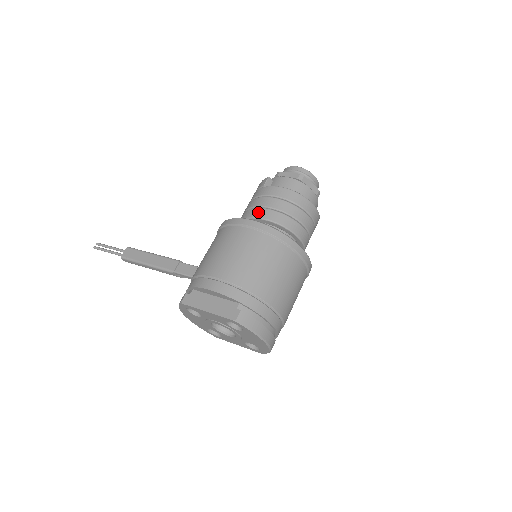
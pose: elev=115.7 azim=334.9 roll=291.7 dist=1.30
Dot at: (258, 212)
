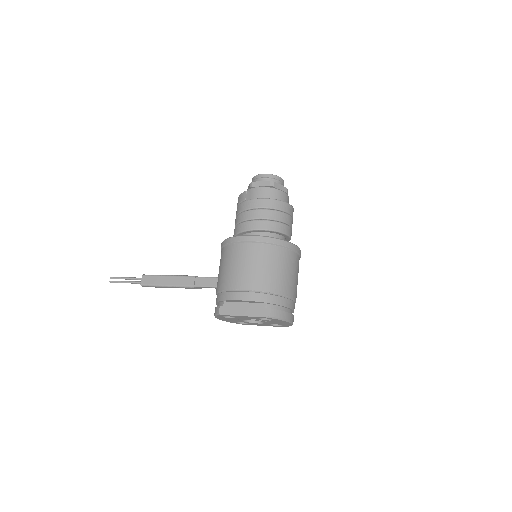
Dot at: (251, 225)
